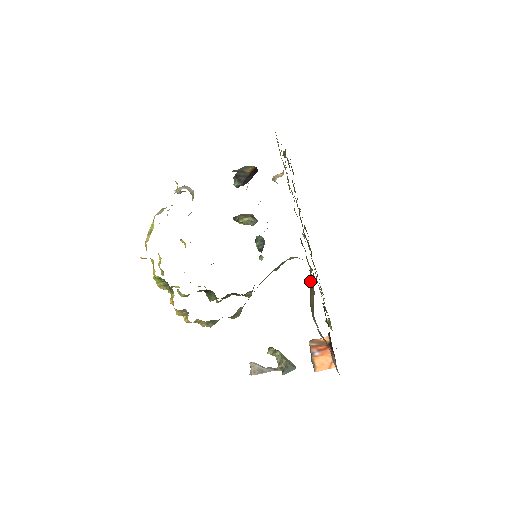
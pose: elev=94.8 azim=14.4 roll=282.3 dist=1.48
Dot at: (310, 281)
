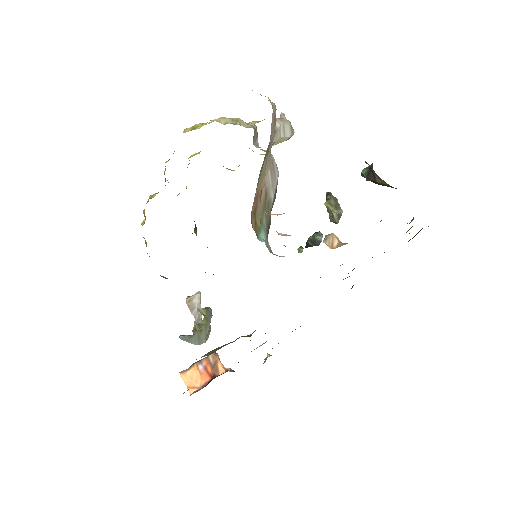
Dot at: occluded
